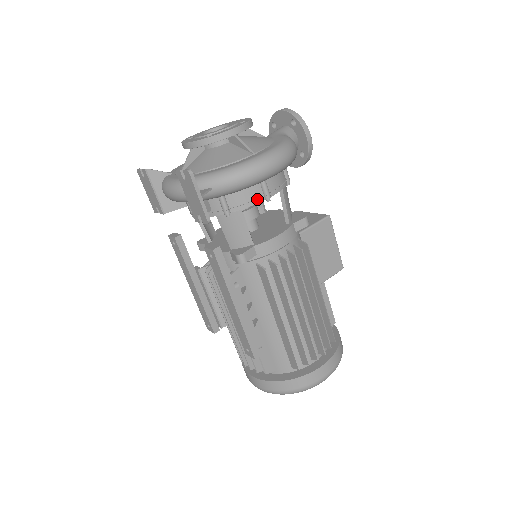
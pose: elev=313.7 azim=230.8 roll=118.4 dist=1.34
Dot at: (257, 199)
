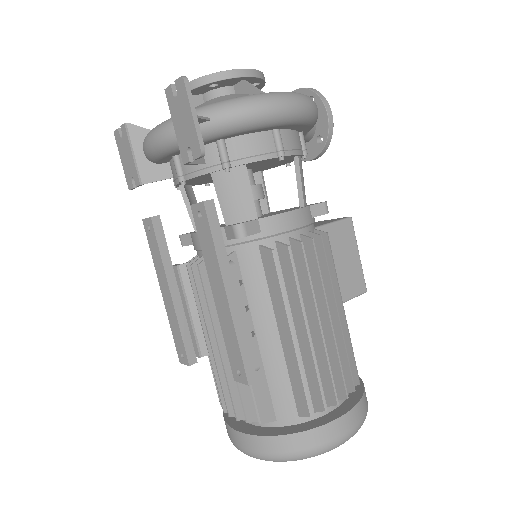
Dot at: (267, 153)
